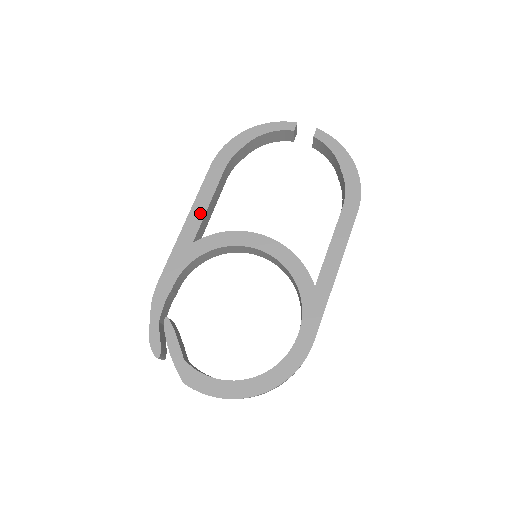
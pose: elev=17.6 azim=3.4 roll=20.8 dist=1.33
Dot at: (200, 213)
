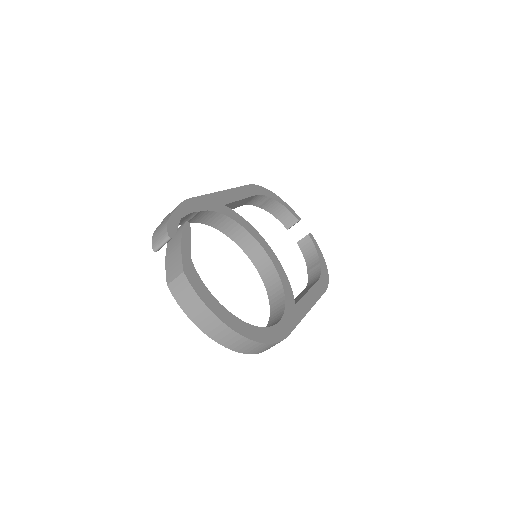
Dot at: (235, 197)
